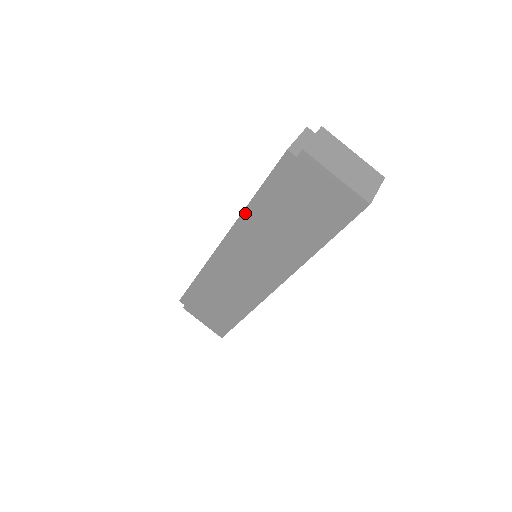
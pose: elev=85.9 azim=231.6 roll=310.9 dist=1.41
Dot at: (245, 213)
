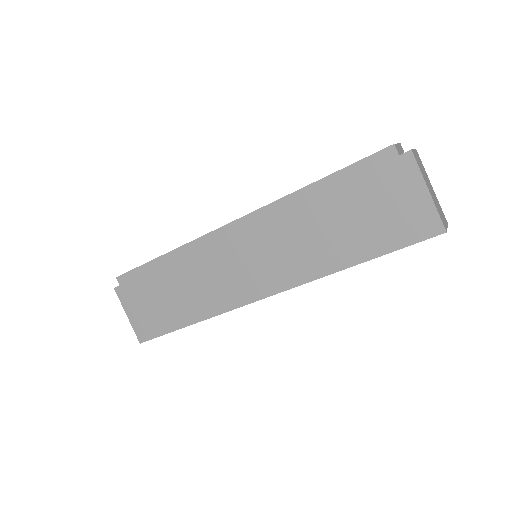
Dot at: (293, 195)
